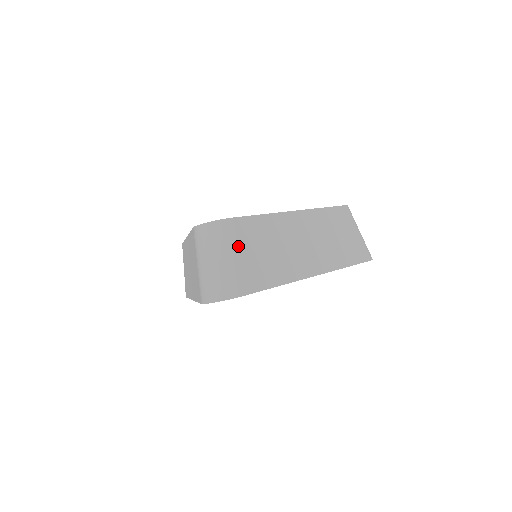
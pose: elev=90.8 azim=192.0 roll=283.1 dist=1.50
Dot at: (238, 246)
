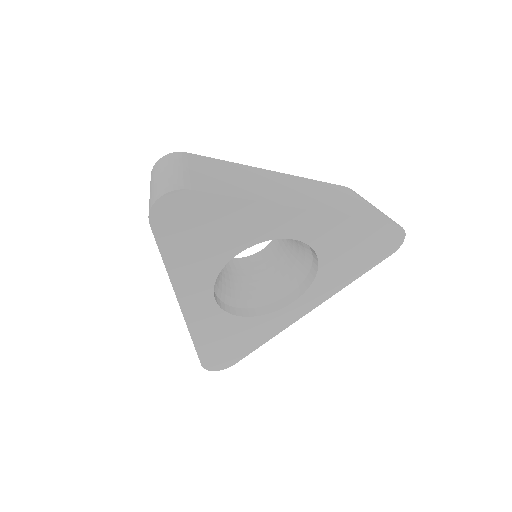
Dot at: (190, 165)
